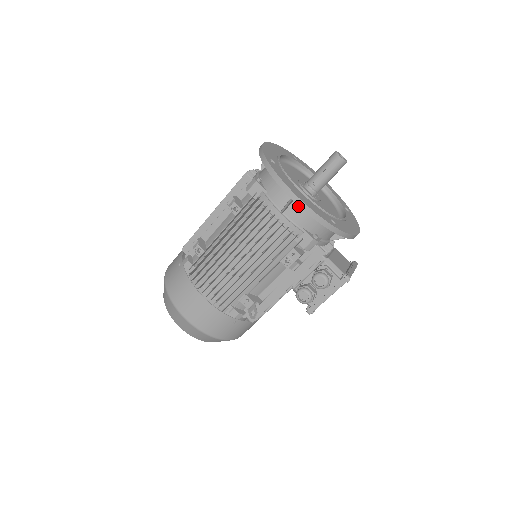
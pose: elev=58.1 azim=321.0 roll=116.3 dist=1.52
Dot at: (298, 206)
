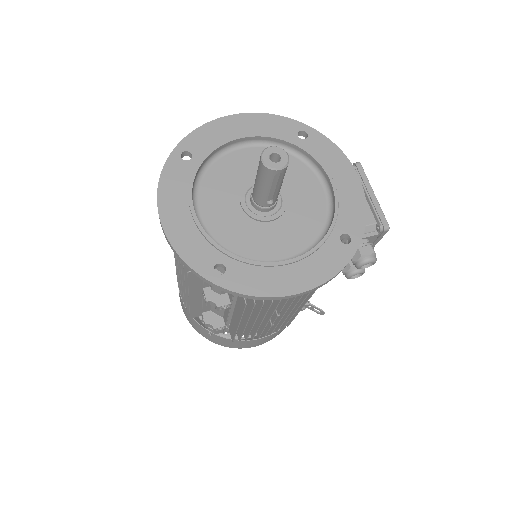
Dot at: occluded
